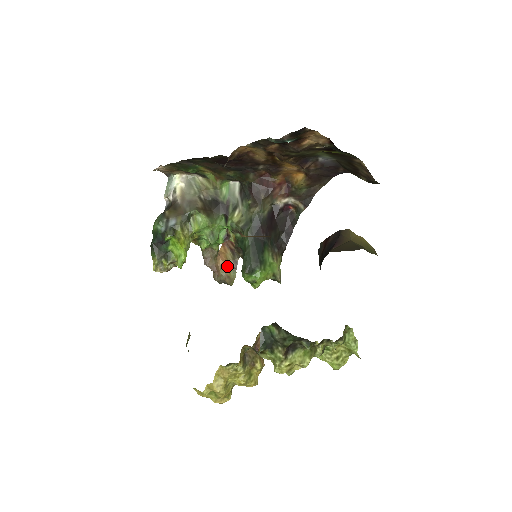
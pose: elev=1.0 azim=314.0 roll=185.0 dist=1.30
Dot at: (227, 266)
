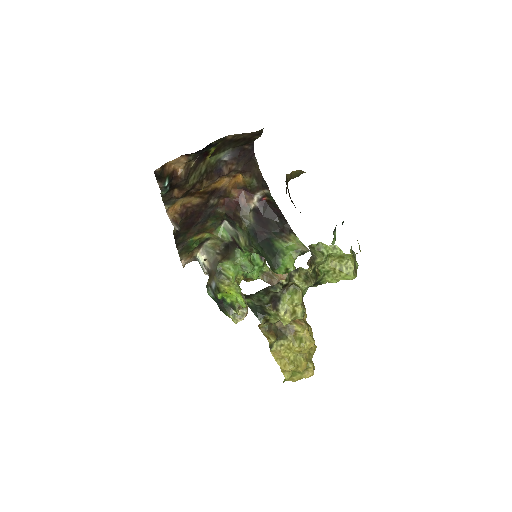
Dot at: occluded
